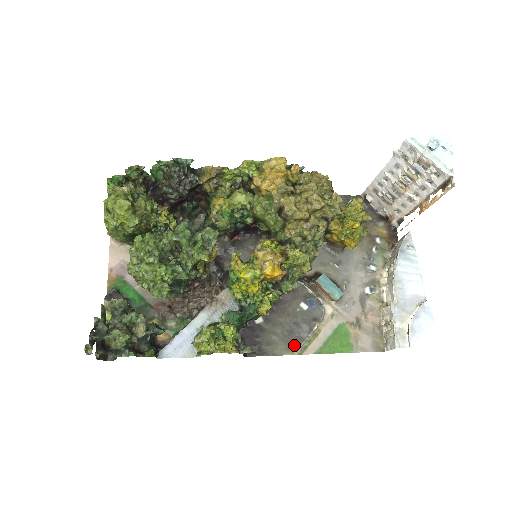
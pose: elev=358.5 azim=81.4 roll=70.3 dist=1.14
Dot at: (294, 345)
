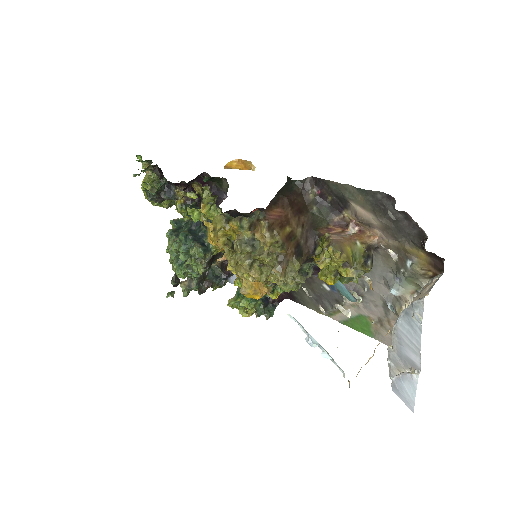
Dot at: occluded
